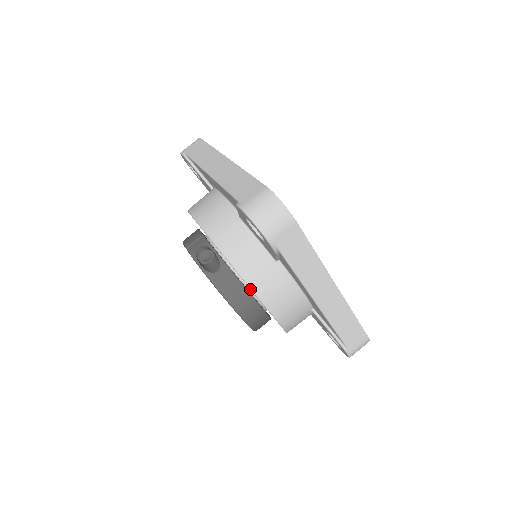
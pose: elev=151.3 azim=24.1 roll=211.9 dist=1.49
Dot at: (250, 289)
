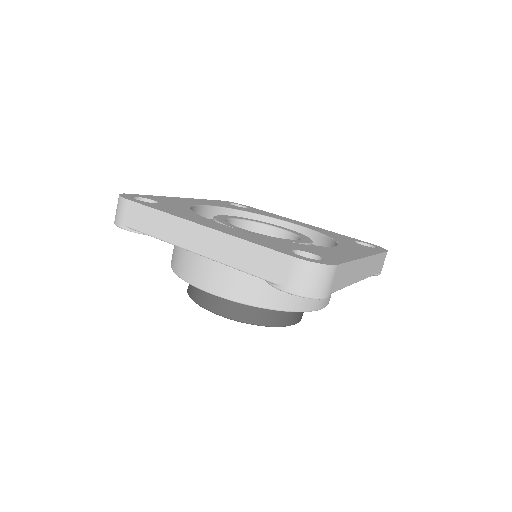
Dot at: occluded
